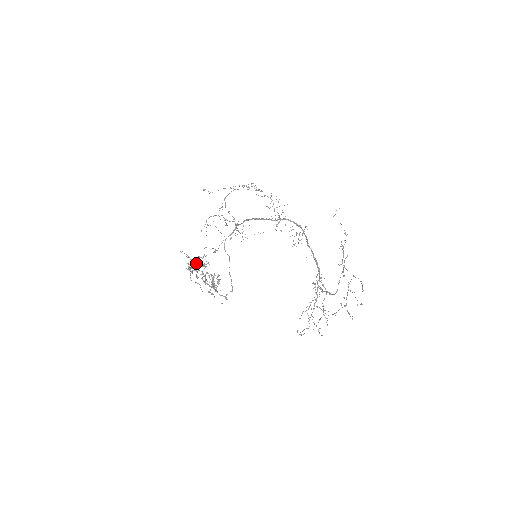
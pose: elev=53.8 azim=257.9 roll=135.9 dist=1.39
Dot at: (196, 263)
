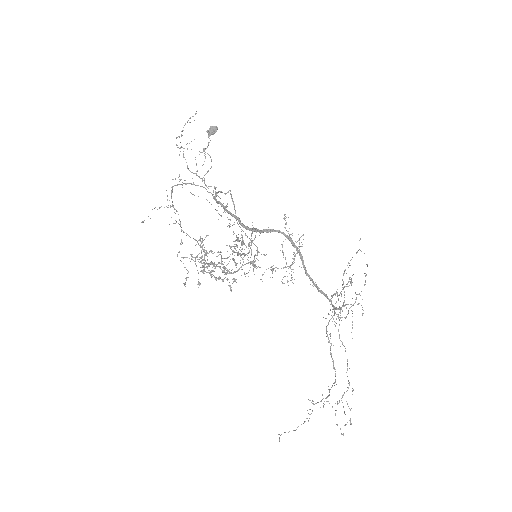
Dot at: (209, 136)
